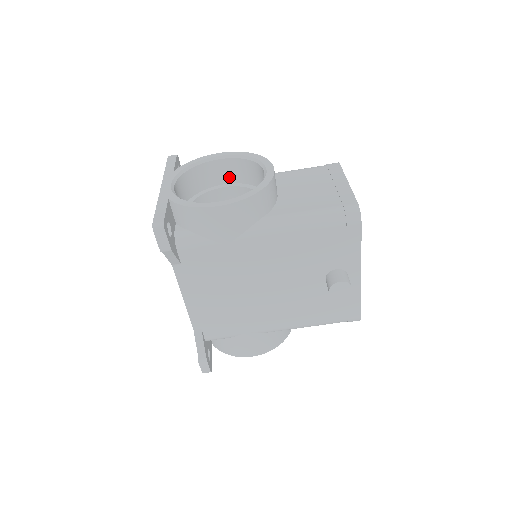
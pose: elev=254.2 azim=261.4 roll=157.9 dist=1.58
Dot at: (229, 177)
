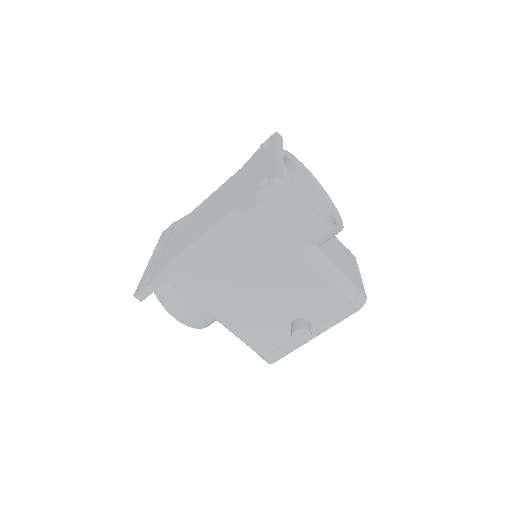
Dot at: occluded
